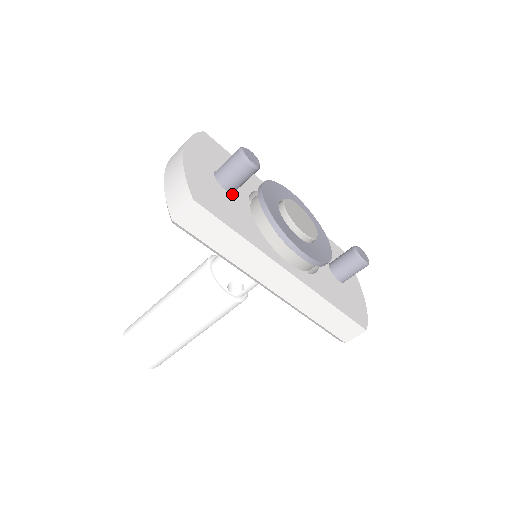
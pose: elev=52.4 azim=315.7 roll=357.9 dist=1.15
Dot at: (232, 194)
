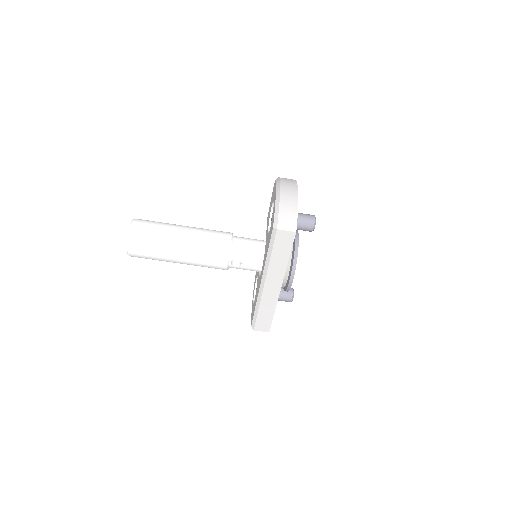
Dot at: occluded
